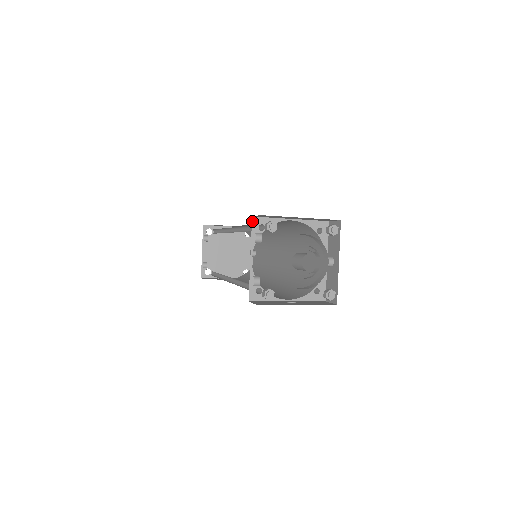
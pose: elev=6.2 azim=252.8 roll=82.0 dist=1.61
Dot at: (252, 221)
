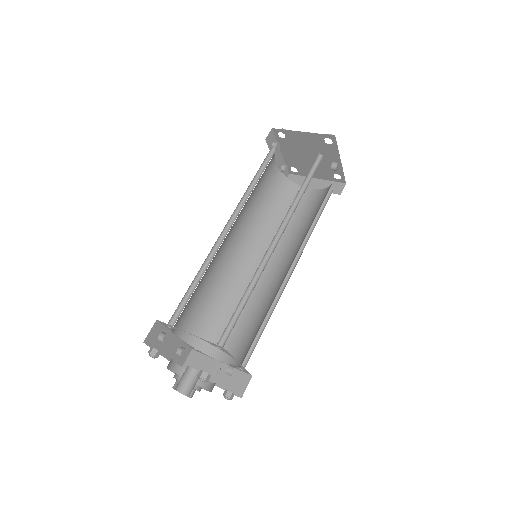
Dot at: (159, 321)
